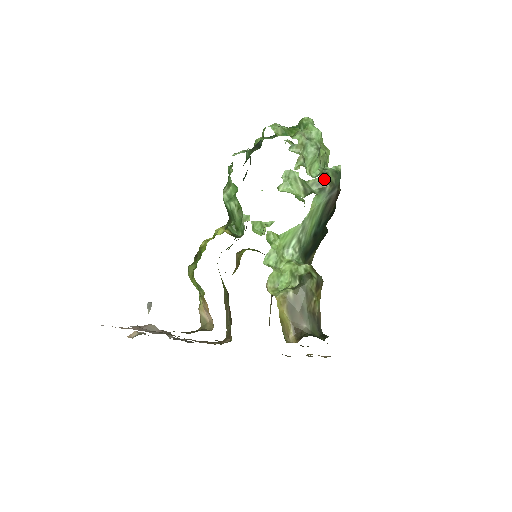
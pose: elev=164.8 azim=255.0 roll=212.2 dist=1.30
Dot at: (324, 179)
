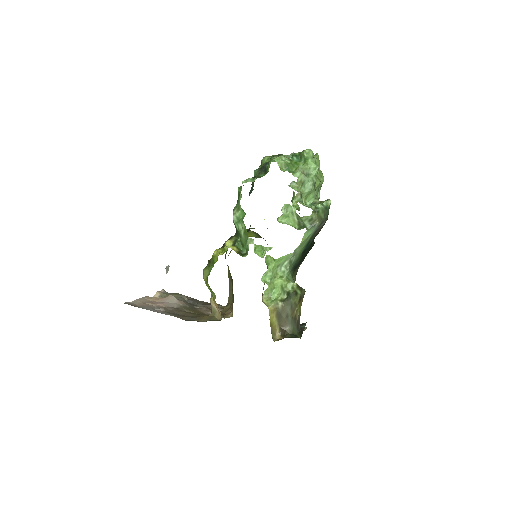
Dot at: (315, 216)
